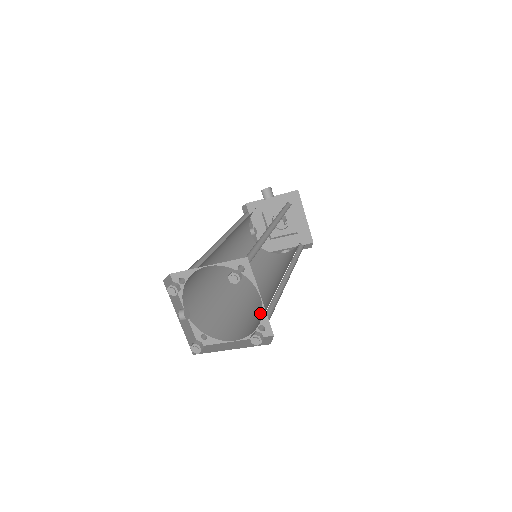
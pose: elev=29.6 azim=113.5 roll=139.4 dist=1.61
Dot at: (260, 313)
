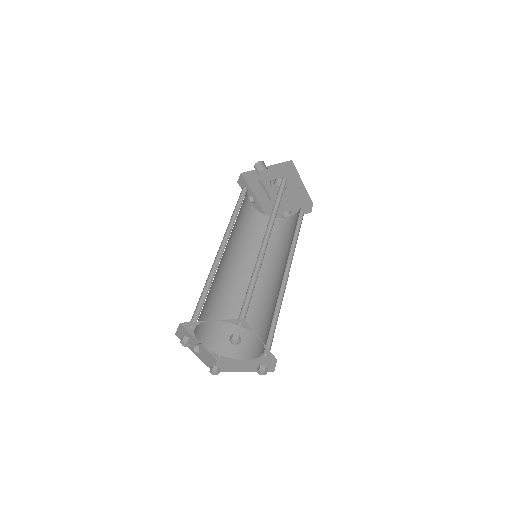
Dot at: (265, 325)
